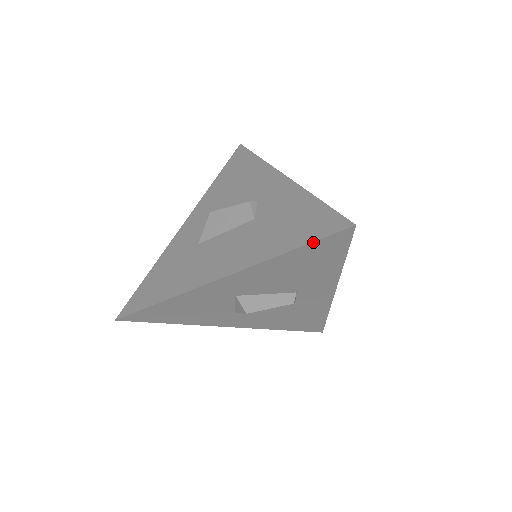
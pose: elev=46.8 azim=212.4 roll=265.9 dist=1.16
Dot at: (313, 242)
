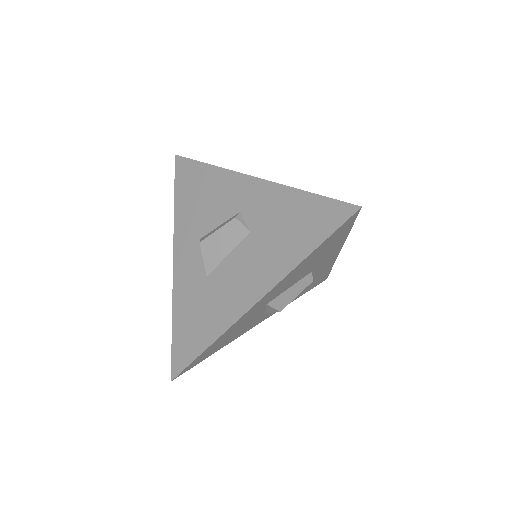
Dot at: (329, 237)
